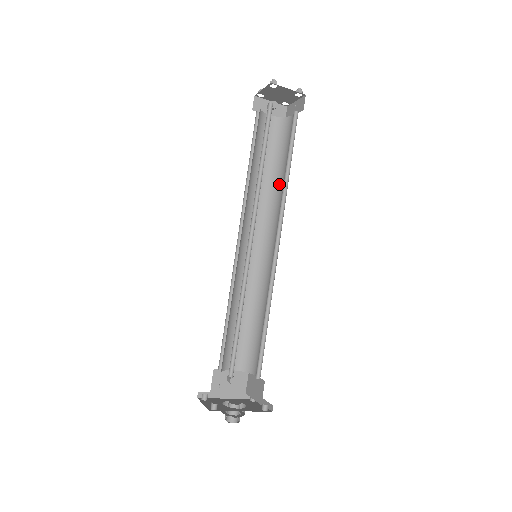
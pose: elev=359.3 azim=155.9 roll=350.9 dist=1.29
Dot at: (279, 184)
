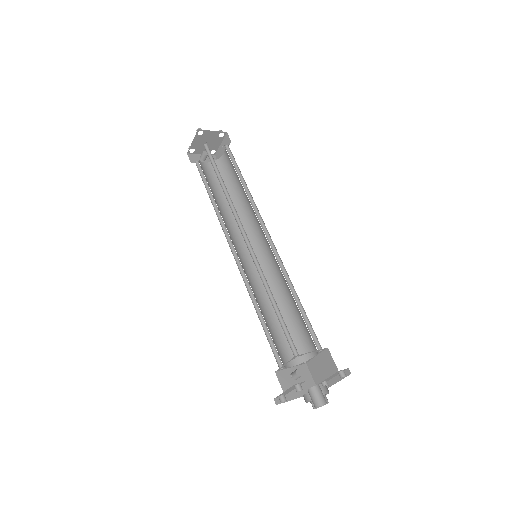
Dot at: (241, 202)
